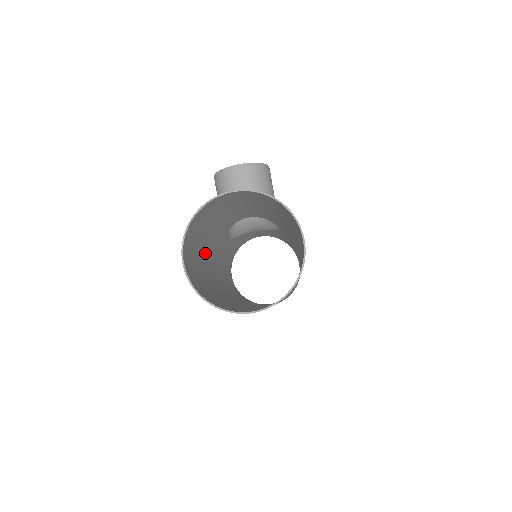
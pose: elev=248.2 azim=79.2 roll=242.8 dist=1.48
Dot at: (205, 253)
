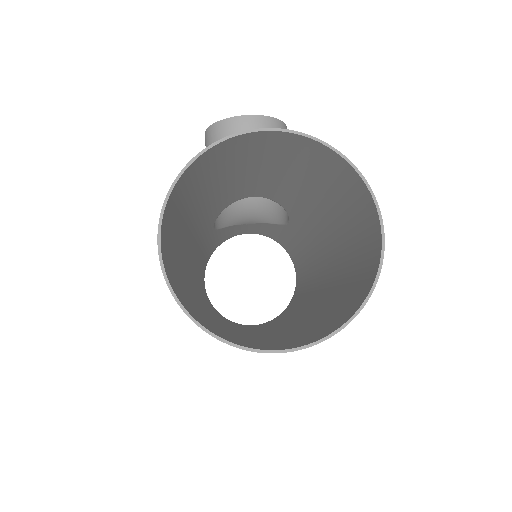
Dot at: (185, 241)
